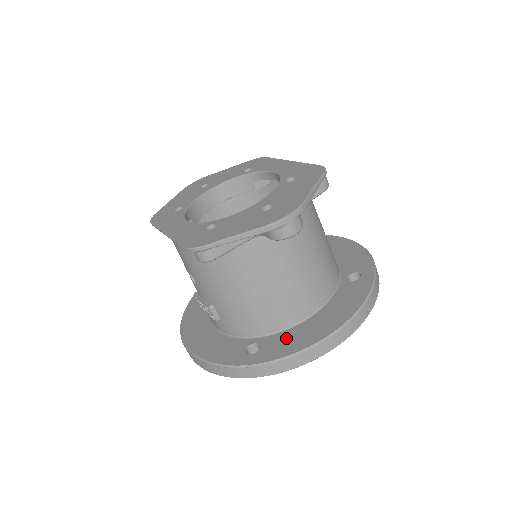
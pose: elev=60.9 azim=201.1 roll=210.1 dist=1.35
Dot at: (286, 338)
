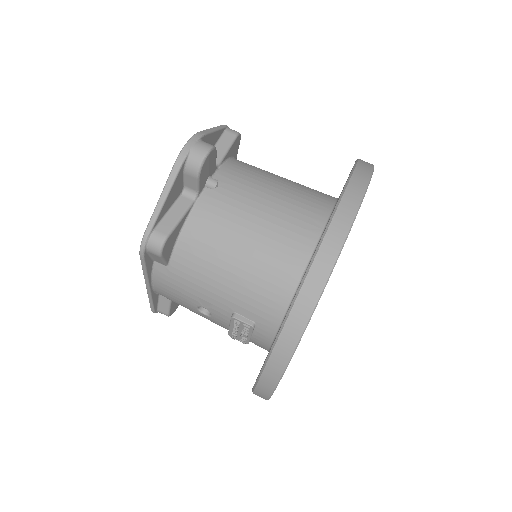
Dot at: occluded
